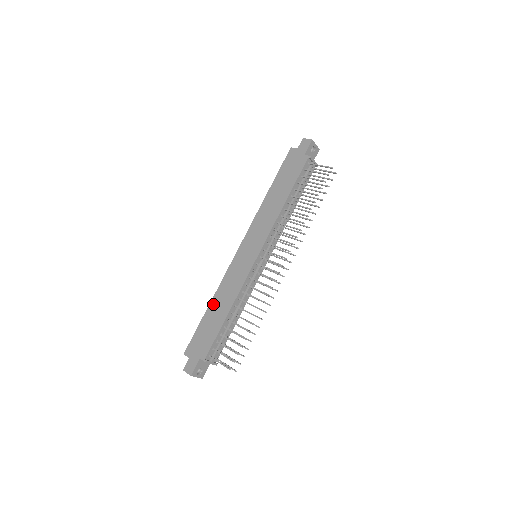
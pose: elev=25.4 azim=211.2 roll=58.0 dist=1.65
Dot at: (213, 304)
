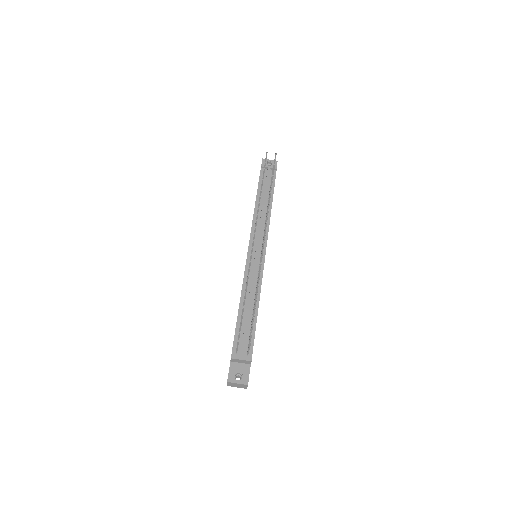
Dot at: occluded
